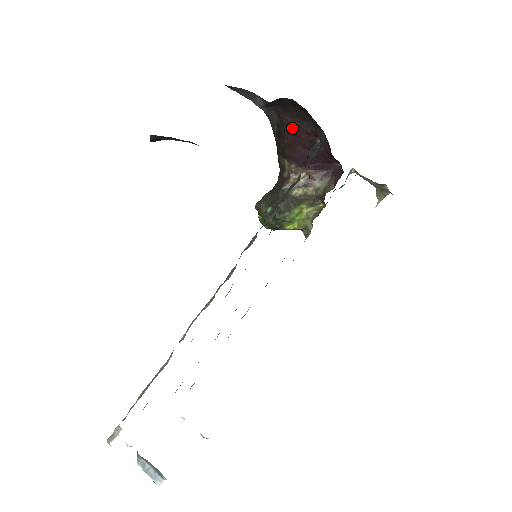
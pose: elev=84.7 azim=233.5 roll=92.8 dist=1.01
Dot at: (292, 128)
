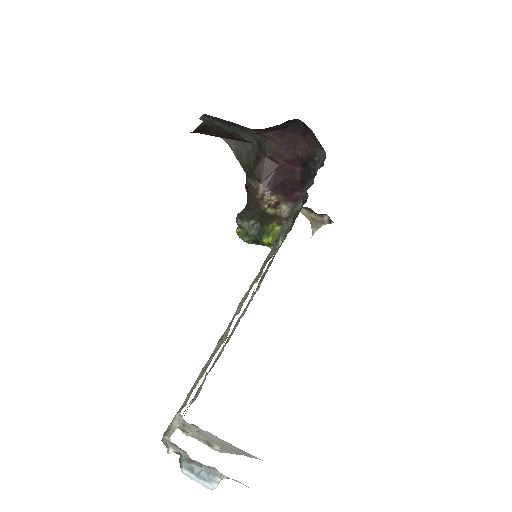
Dot at: (274, 155)
